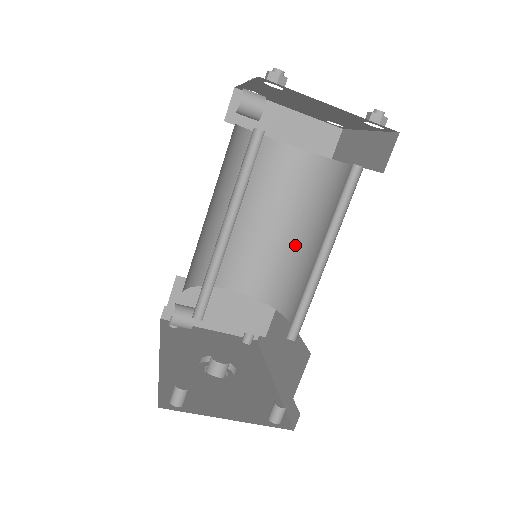
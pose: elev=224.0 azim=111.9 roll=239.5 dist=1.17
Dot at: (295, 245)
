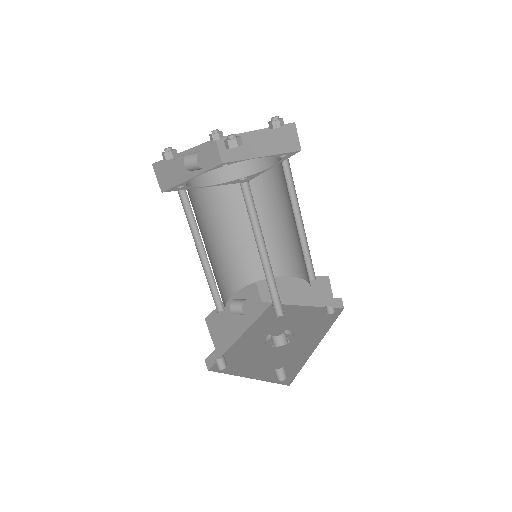
Dot at: occluded
